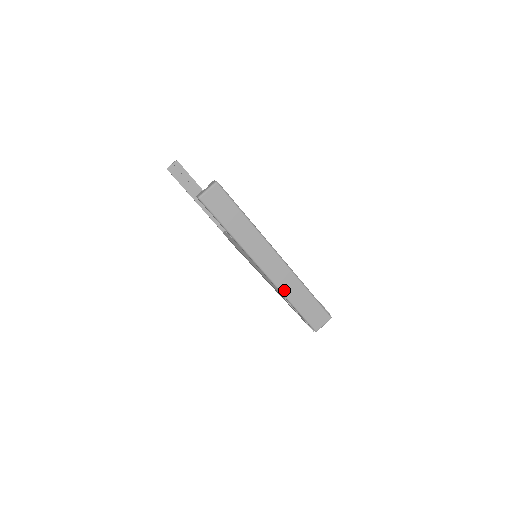
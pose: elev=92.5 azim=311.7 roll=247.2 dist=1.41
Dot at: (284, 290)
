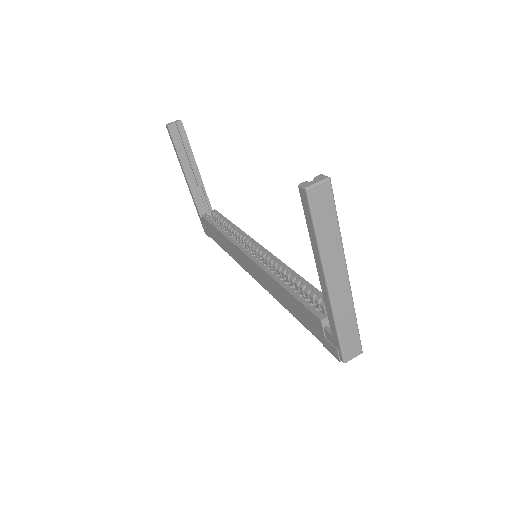
Dot at: (337, 313)
